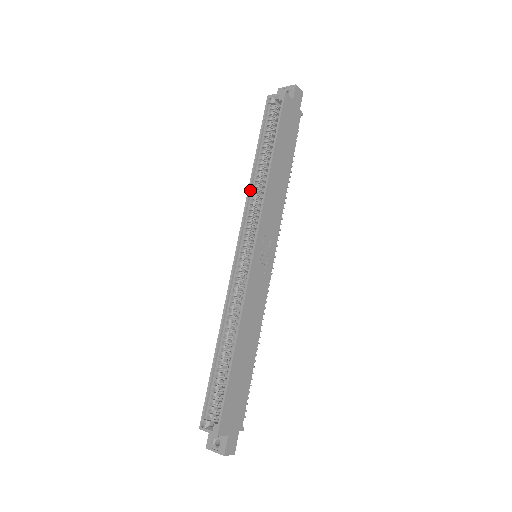
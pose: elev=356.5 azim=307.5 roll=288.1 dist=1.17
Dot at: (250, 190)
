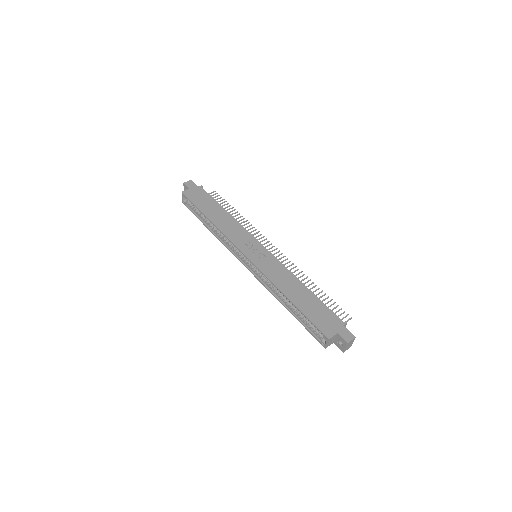
Dot at: (220, 240)
